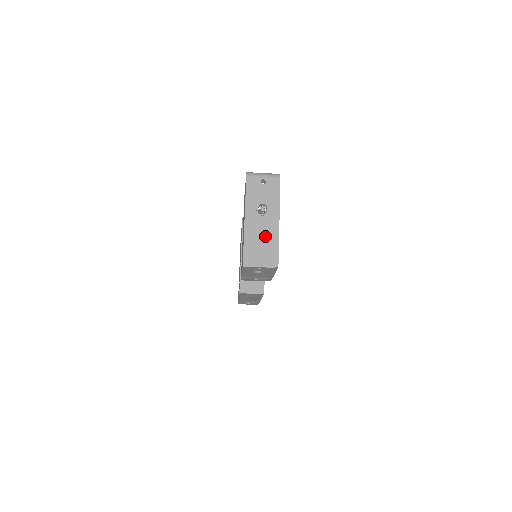
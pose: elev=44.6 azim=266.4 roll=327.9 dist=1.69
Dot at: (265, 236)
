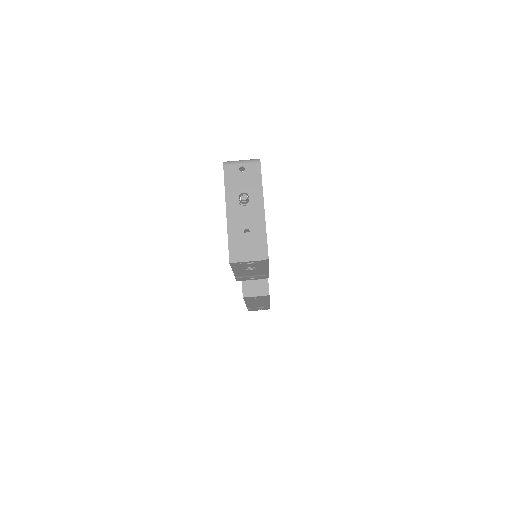
Dot at: (250, 227)
